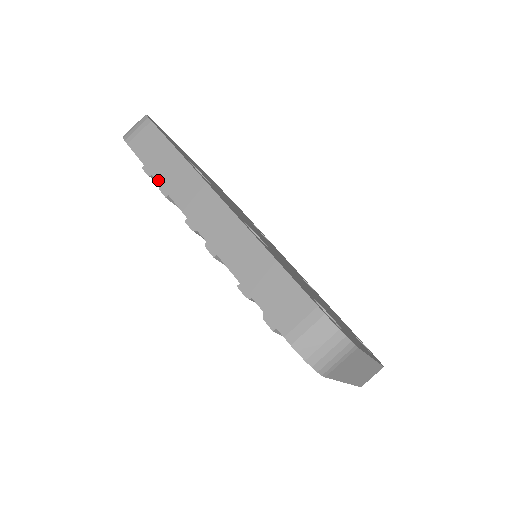
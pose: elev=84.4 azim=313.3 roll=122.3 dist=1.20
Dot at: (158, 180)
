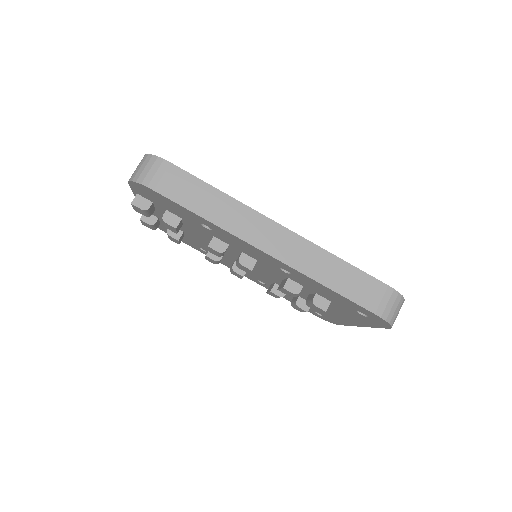
Dot at: (210, 220)
